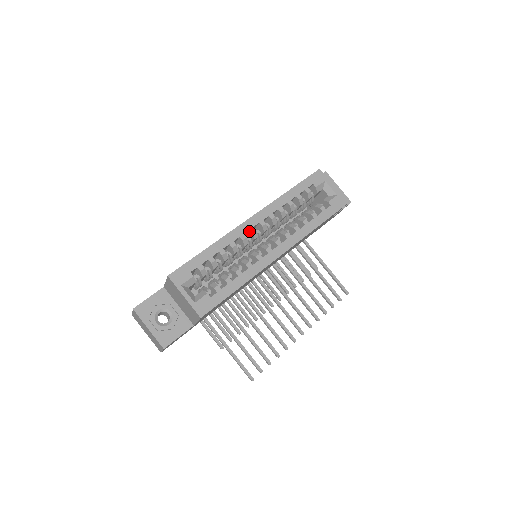
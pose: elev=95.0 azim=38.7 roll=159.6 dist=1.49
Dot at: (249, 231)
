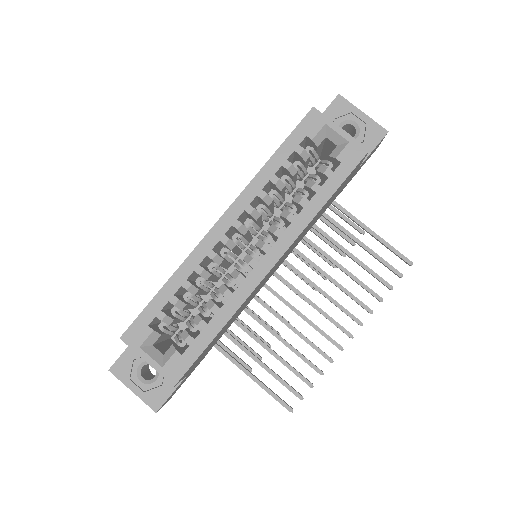
Dot at: (220, 241)
